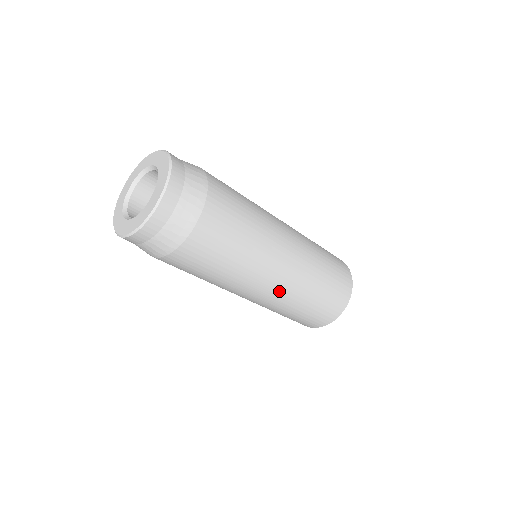
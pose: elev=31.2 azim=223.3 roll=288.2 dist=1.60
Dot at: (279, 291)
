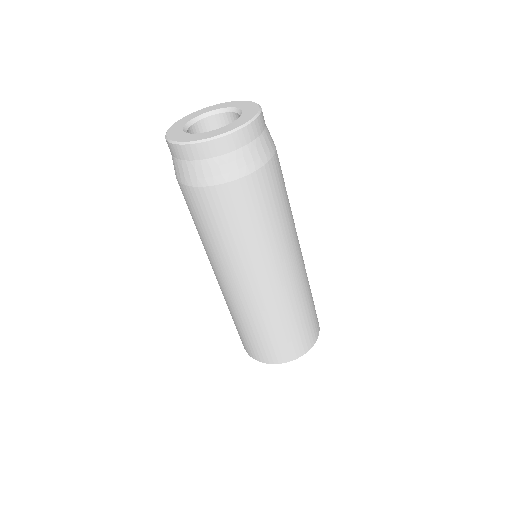
Dot at: (273, 293)
